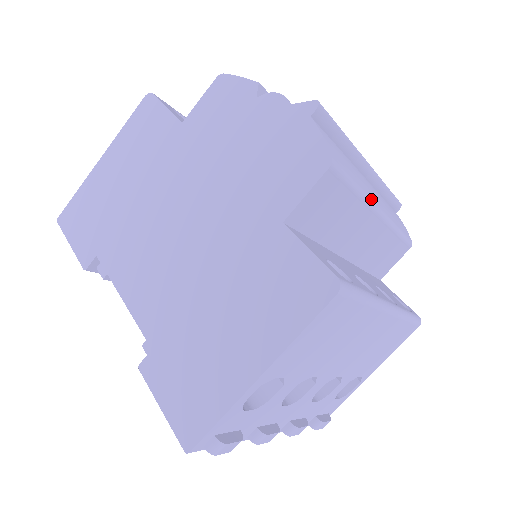
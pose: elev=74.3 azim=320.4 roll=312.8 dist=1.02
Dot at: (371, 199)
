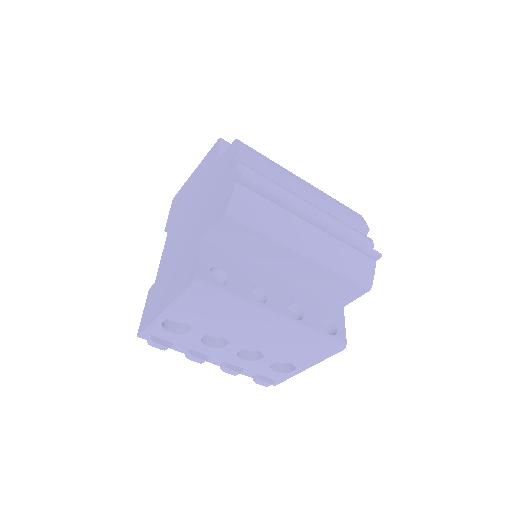
Dot at: (287, 242)
